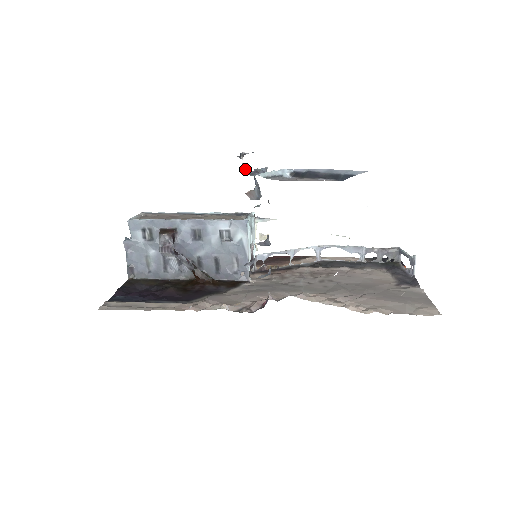
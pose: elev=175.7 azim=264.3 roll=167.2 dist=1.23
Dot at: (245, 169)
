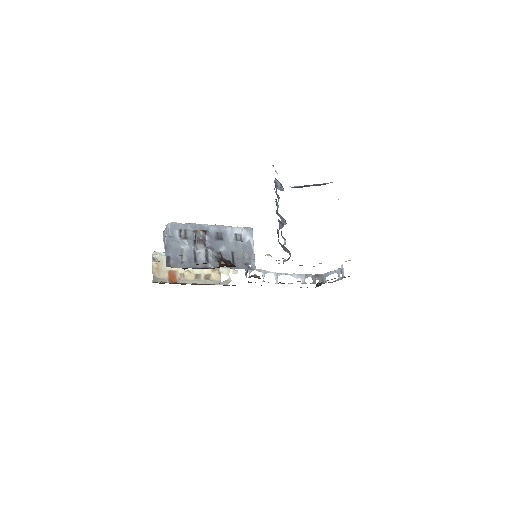
Dot at: occluded
